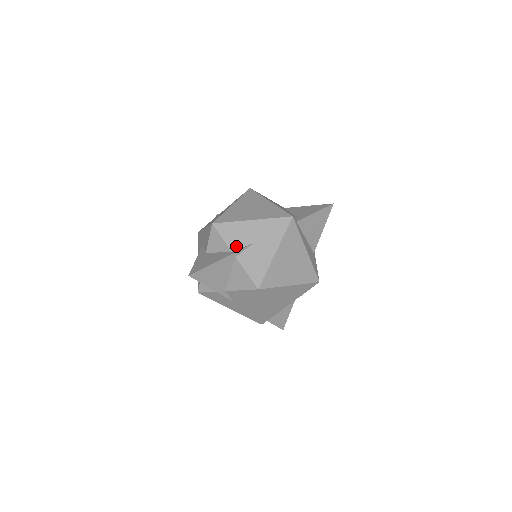
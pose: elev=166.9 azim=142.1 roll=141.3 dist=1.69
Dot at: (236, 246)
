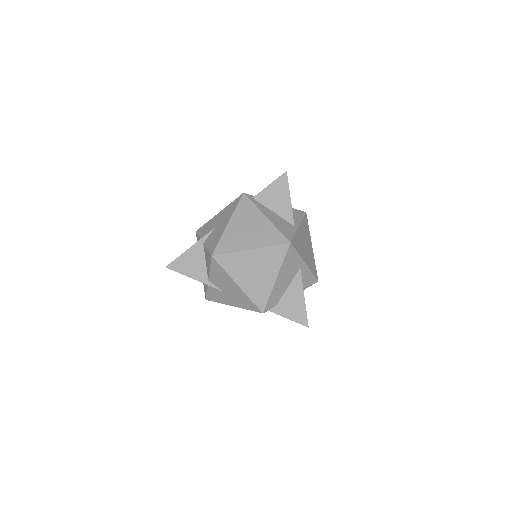
Dot at: occluded
